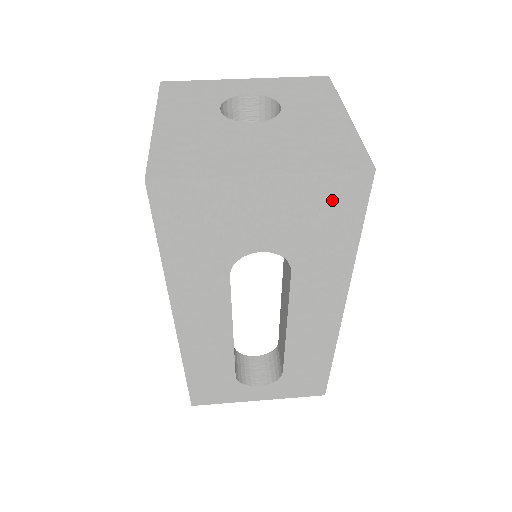
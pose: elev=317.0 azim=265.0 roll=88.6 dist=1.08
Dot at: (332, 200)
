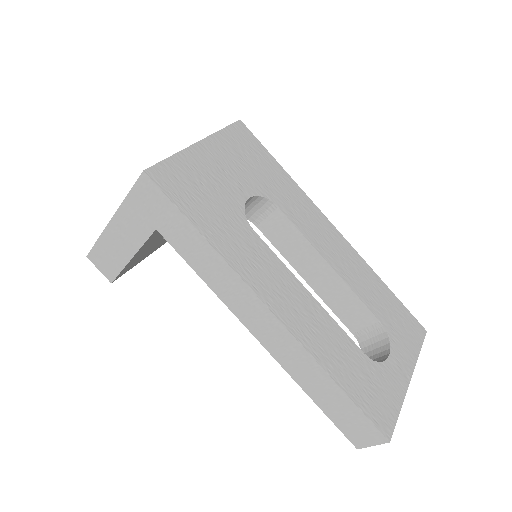
Dot at: (242, 145)
